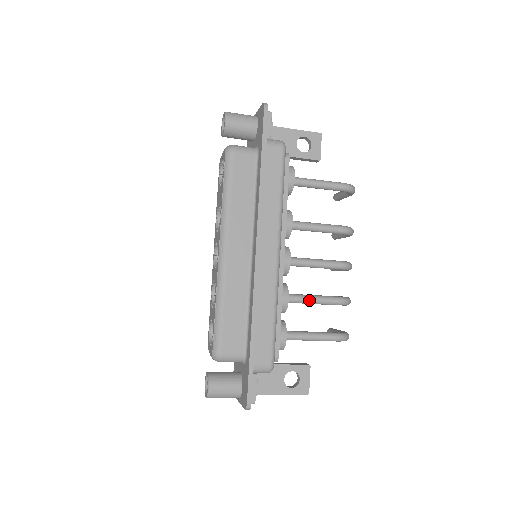
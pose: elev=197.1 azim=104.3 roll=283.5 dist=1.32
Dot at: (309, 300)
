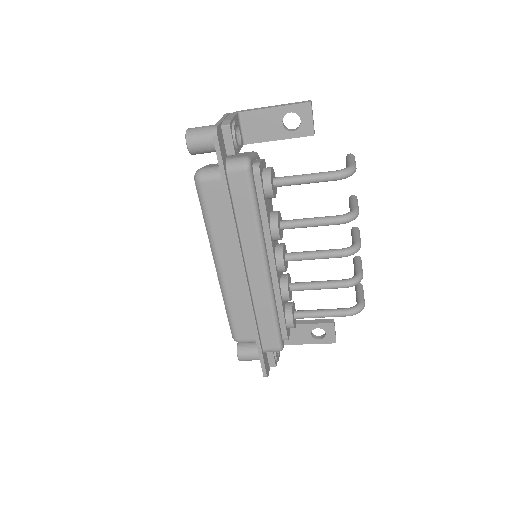
Dot at: (313, 288)
